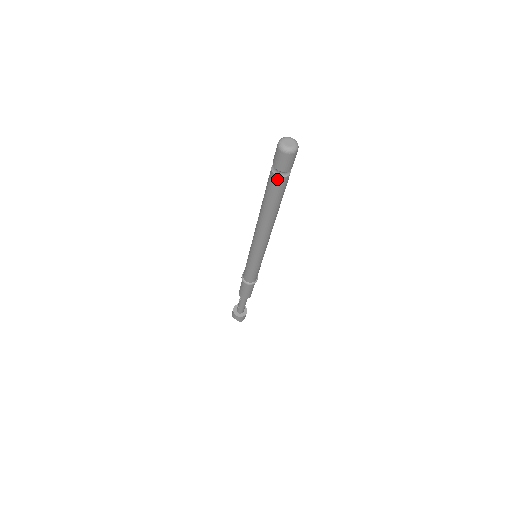
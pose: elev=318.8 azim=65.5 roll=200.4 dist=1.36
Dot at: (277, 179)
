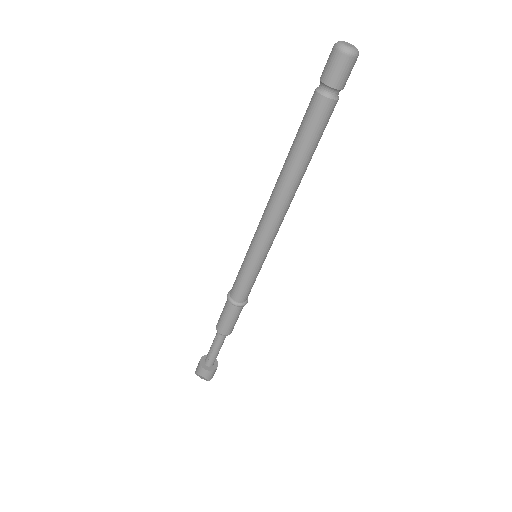
Dot at: (325, 103)
